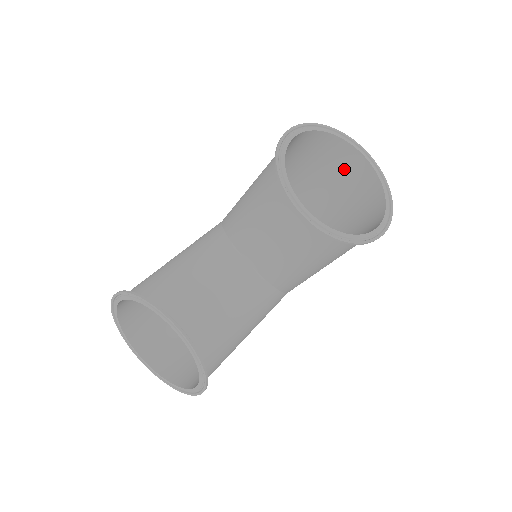
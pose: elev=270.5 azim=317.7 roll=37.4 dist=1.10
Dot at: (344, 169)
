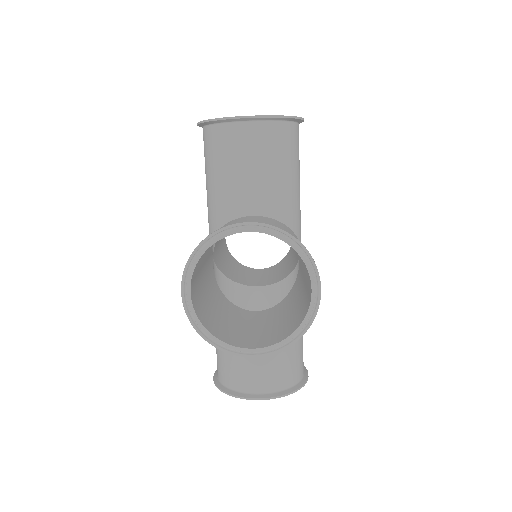
Dot at: occluded
